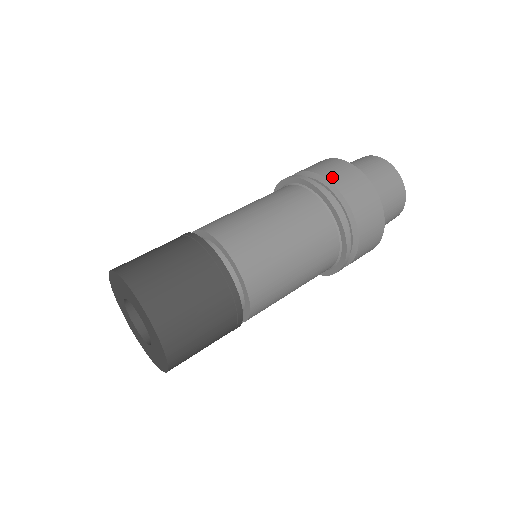
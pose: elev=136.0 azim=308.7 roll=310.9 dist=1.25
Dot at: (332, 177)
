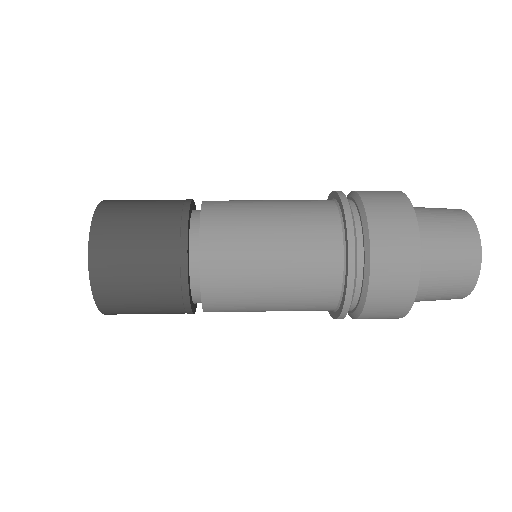
Dot at: (374, 211)
